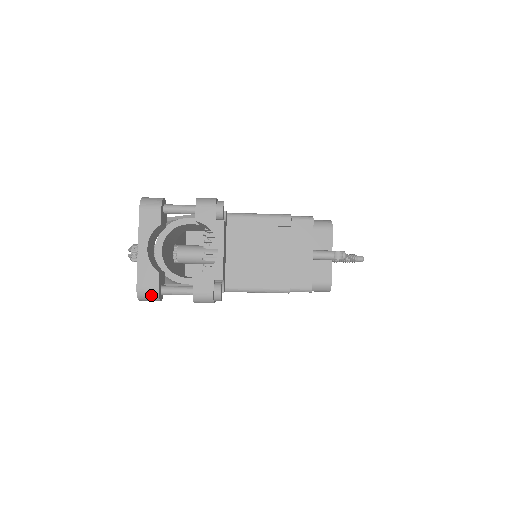
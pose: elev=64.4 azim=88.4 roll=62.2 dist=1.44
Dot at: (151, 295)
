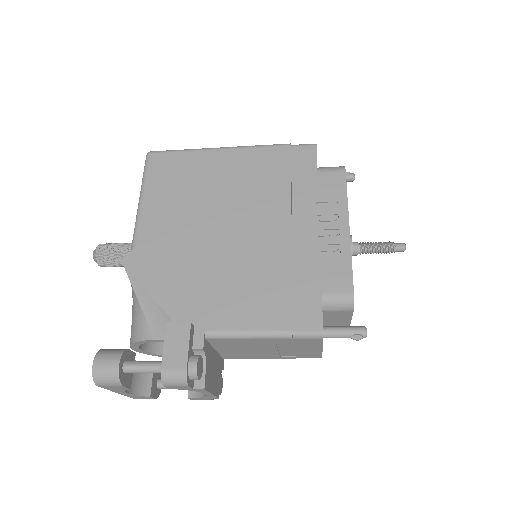
Dot at: occluded
